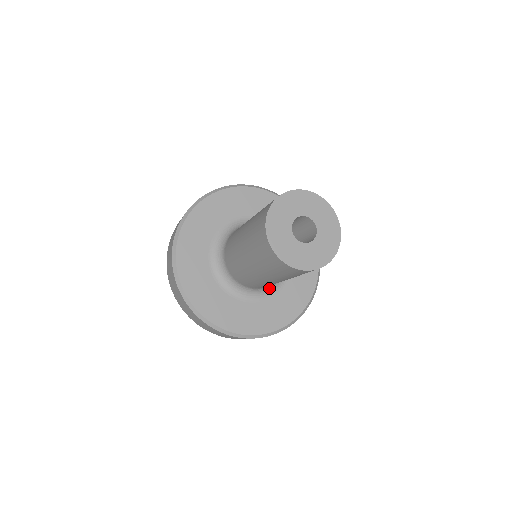
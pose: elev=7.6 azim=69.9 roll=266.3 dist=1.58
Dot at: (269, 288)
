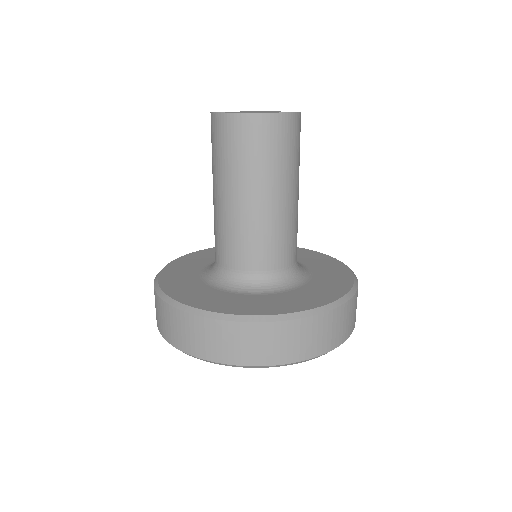
Dot at: (279, 282)
